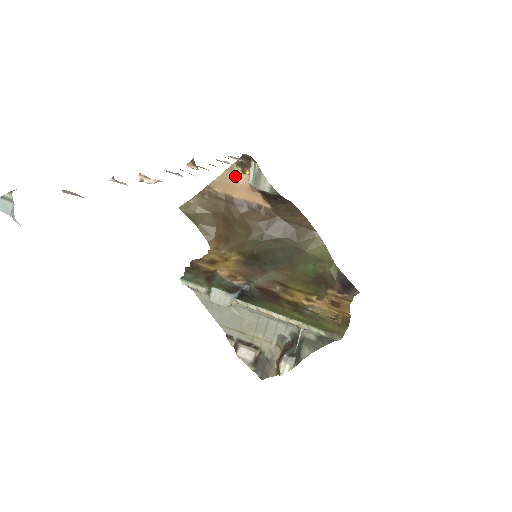
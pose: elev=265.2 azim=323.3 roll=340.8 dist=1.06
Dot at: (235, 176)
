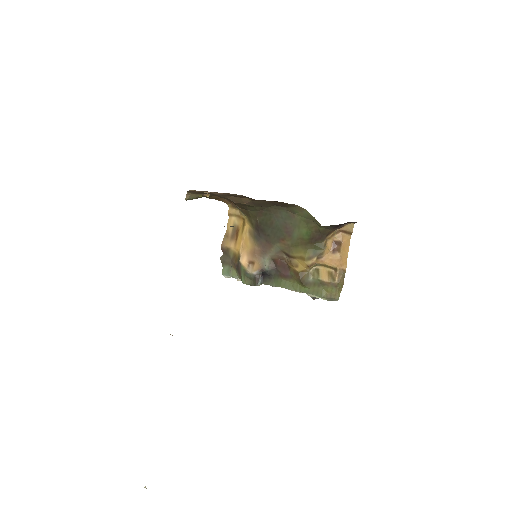
Dot at: occluded
